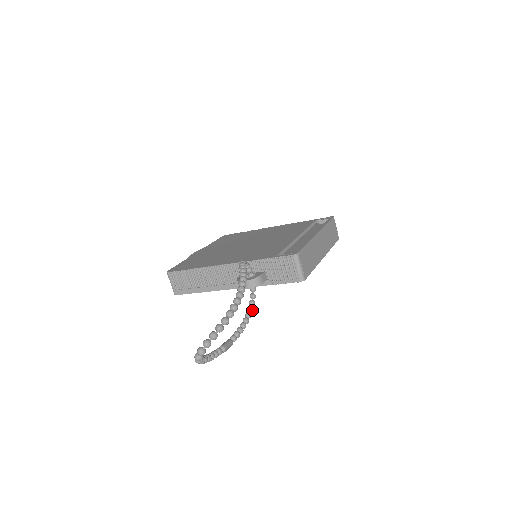
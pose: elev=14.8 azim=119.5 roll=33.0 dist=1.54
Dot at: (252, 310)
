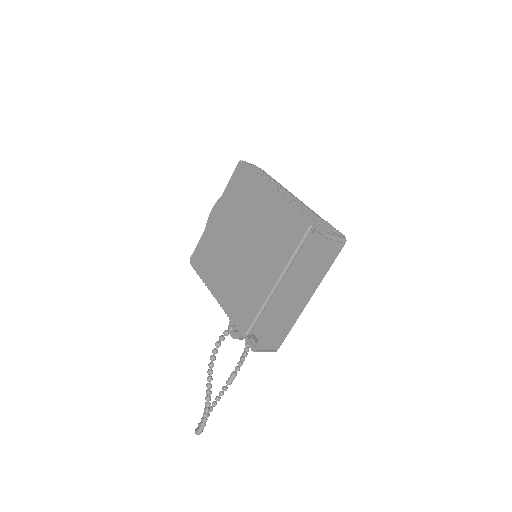
Dot at: occluded
